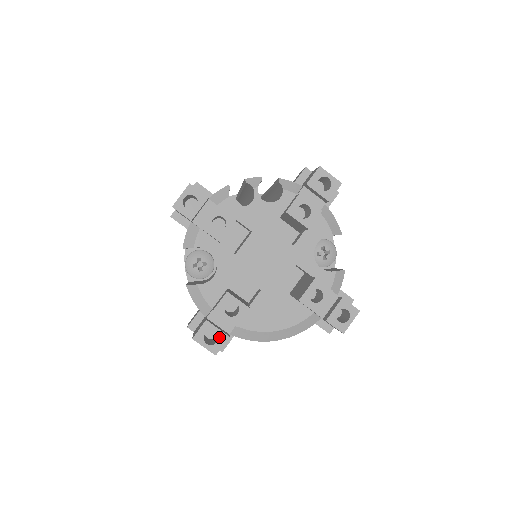
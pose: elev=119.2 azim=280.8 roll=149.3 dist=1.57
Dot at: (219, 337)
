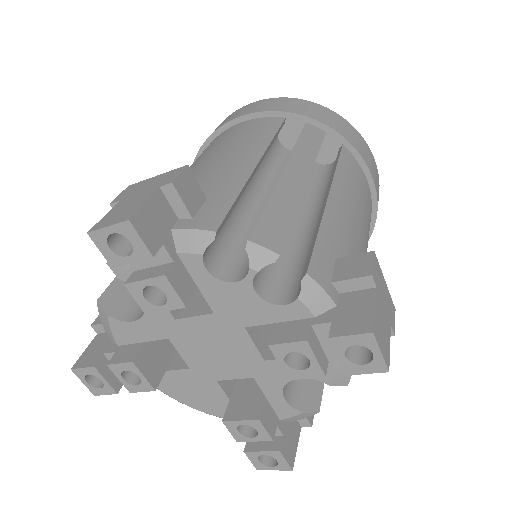
Dot at: (104, 387)
